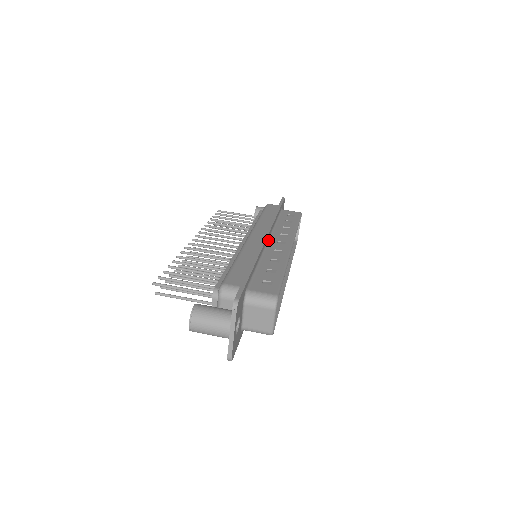
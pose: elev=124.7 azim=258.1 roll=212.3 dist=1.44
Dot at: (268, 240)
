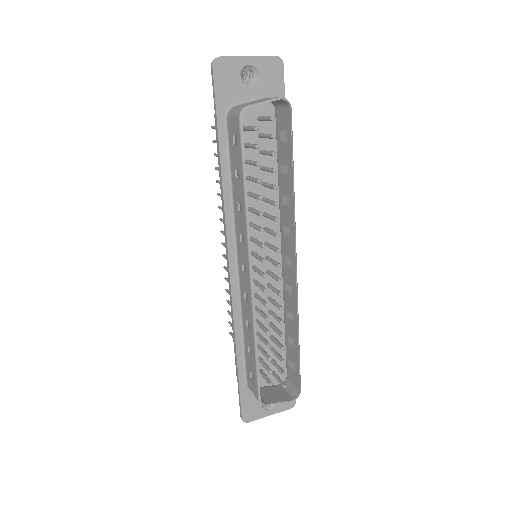
Dot at: occluded
